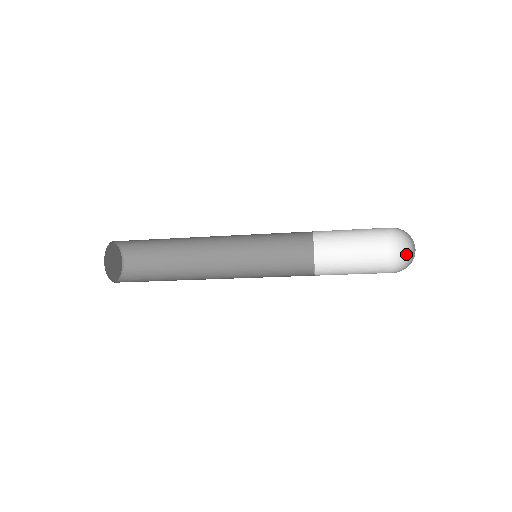
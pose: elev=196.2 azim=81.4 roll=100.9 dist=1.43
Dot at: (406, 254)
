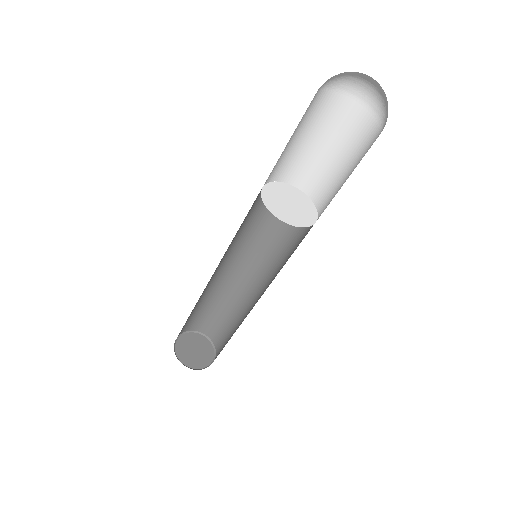
Dot at: (377, 88)
